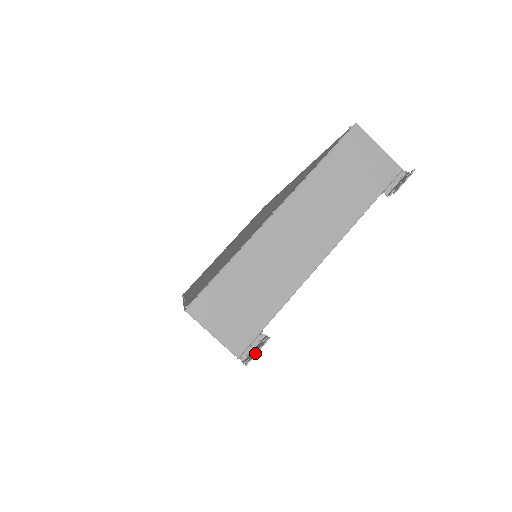
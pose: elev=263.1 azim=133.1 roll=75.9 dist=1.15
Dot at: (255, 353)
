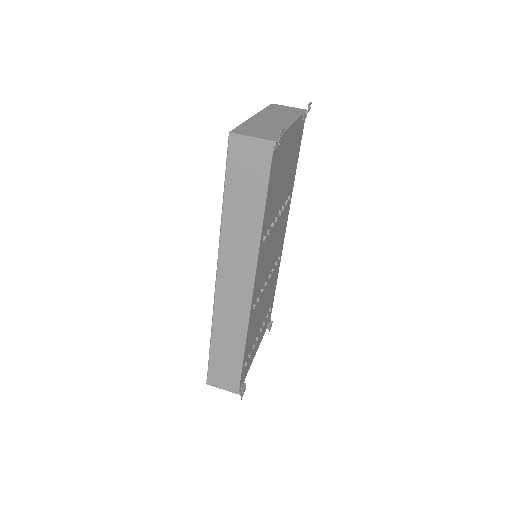
Dot at: (282, 129)
